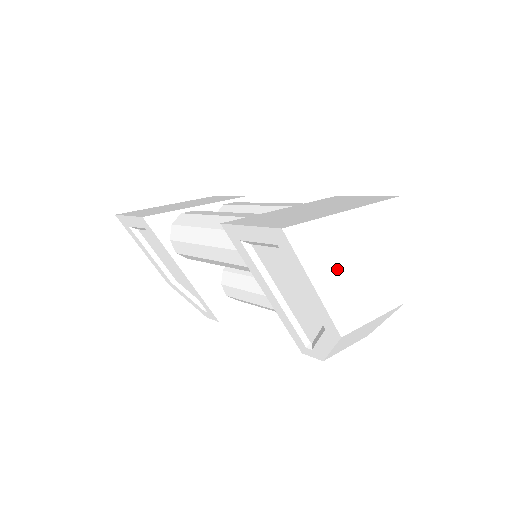
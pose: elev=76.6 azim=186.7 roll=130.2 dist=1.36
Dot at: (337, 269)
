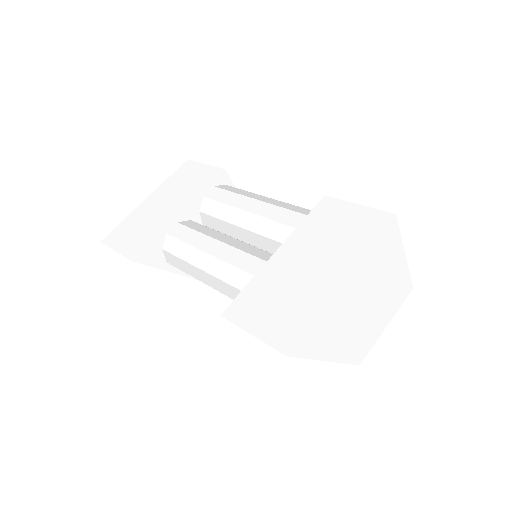
Dot at: (345, 330)
